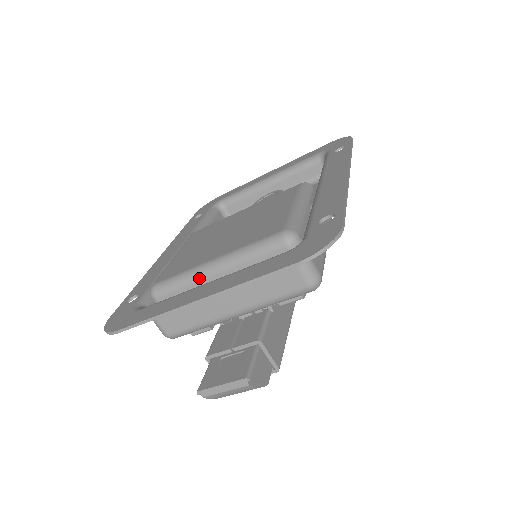
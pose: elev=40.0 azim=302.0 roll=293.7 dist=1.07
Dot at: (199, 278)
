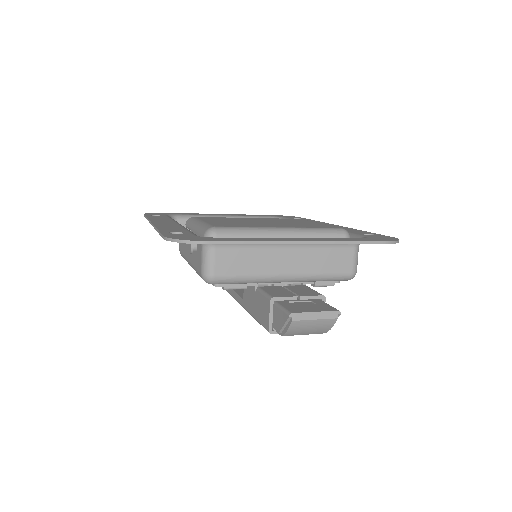
Dot at: (268, 236)
